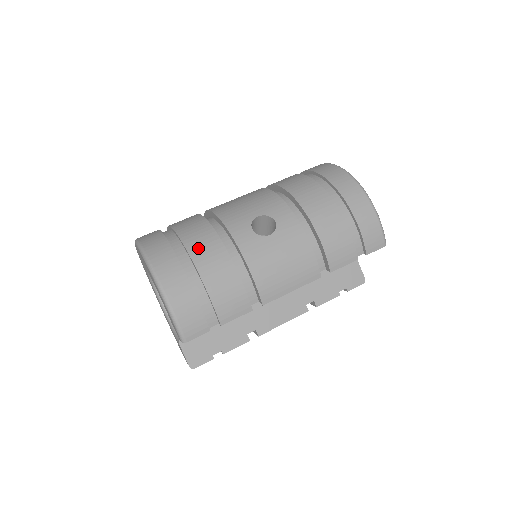
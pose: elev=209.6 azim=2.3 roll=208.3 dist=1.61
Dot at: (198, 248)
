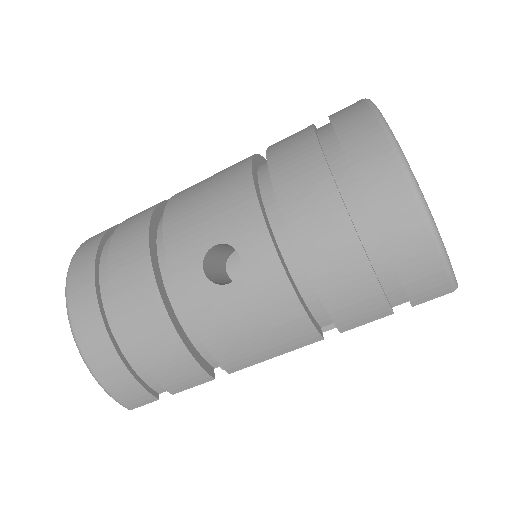
Dot at: (126, 298)
